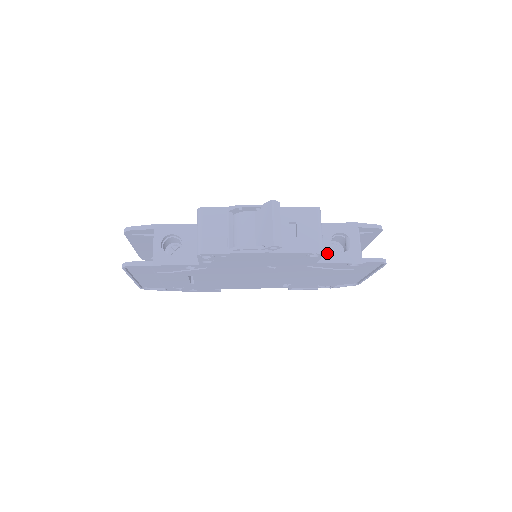
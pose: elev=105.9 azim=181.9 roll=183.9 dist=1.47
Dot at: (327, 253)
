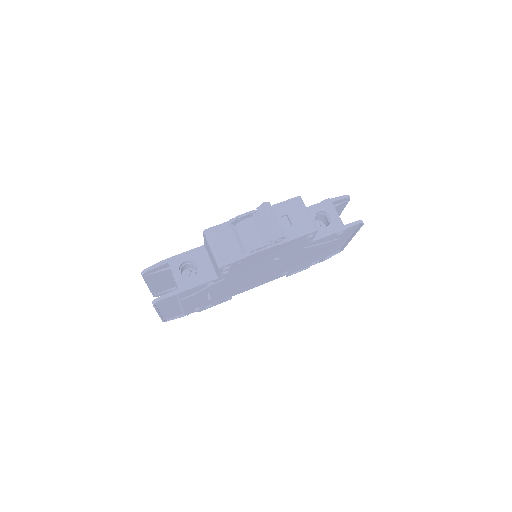
Dot at: occluded
